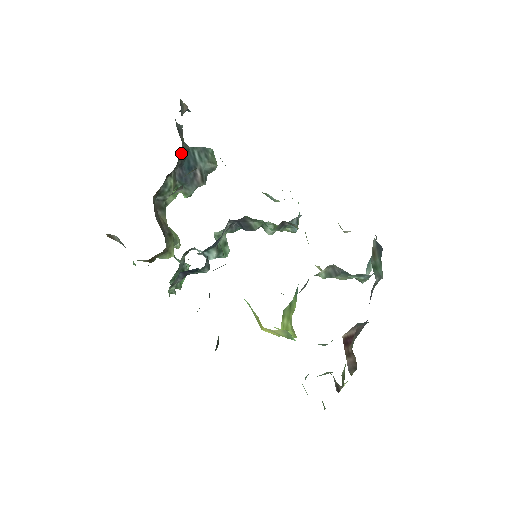
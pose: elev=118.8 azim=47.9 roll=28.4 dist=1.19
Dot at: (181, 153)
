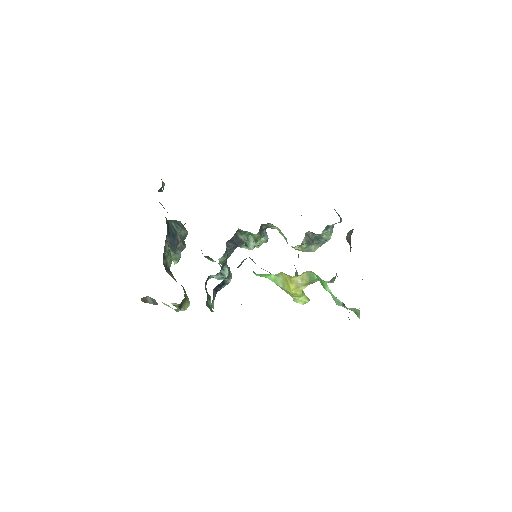
Dot at: occluded
